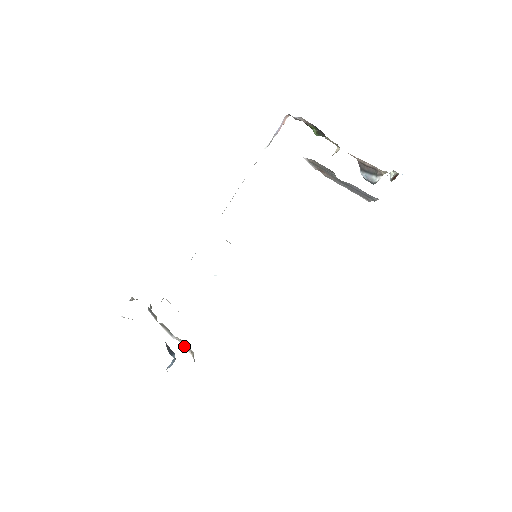
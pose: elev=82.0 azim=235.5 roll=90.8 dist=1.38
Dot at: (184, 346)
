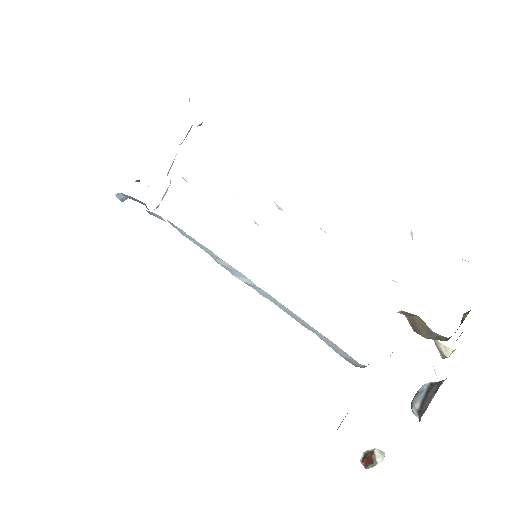
Dot at: (166, 190)
